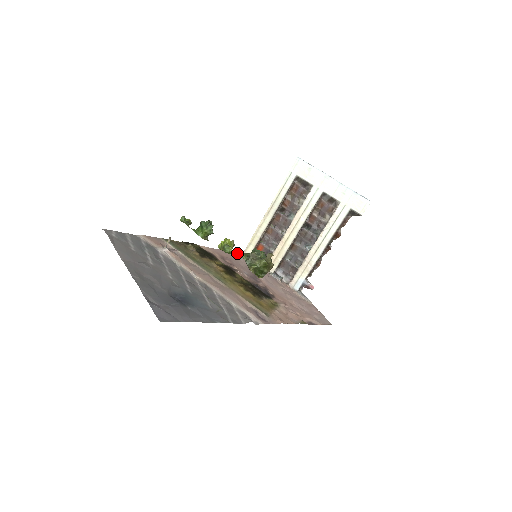
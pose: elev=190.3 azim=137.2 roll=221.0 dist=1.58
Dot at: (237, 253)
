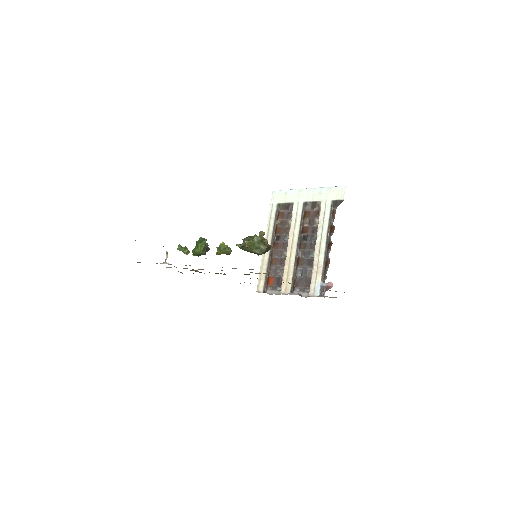
Dot at: occluded
